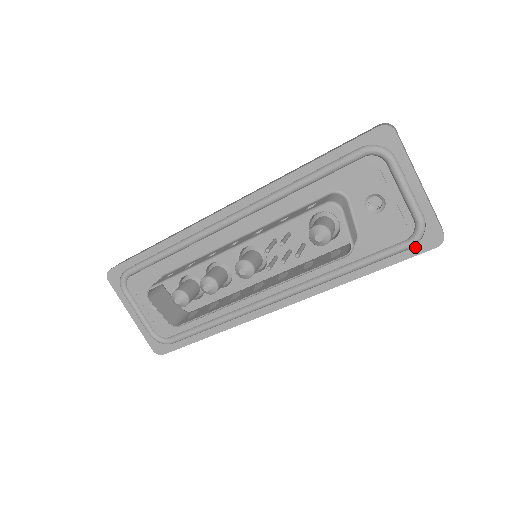
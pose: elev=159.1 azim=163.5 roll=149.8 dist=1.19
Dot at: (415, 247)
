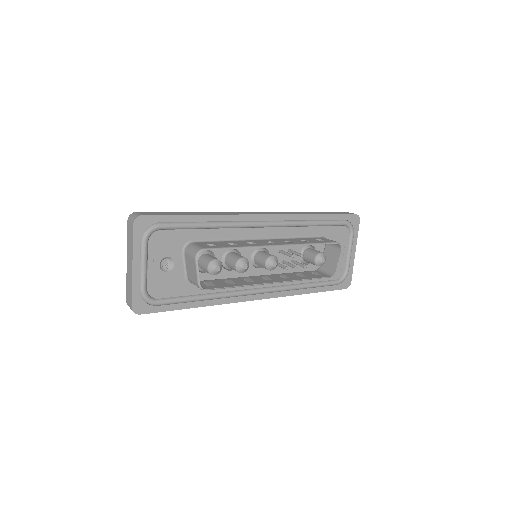
Dot at: (338, 285)
